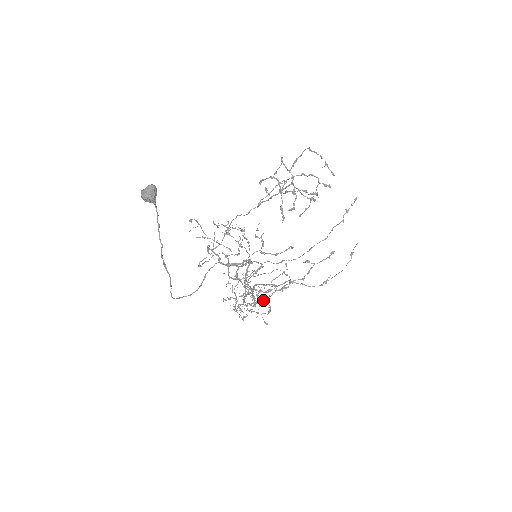
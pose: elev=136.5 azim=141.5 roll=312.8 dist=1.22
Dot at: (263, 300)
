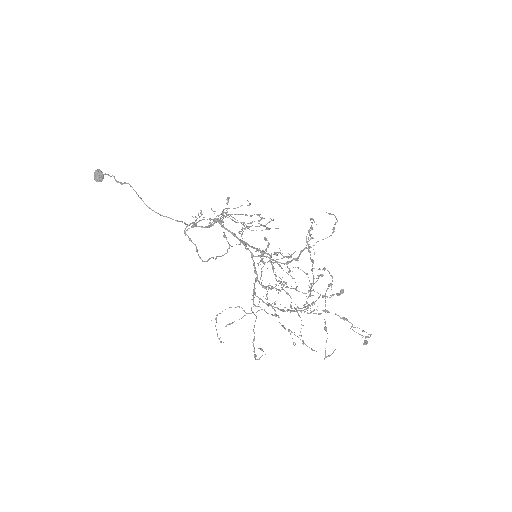
Dot at: occluded
